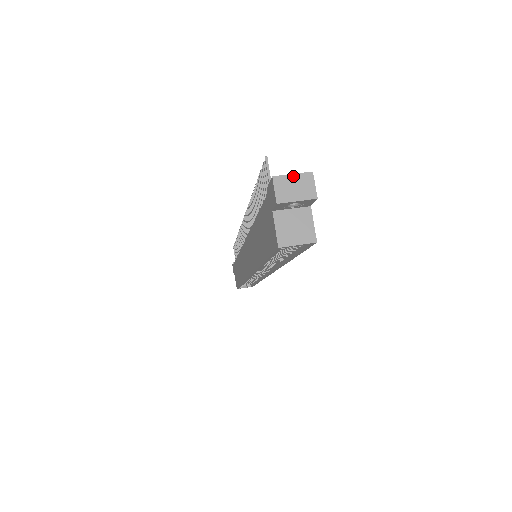
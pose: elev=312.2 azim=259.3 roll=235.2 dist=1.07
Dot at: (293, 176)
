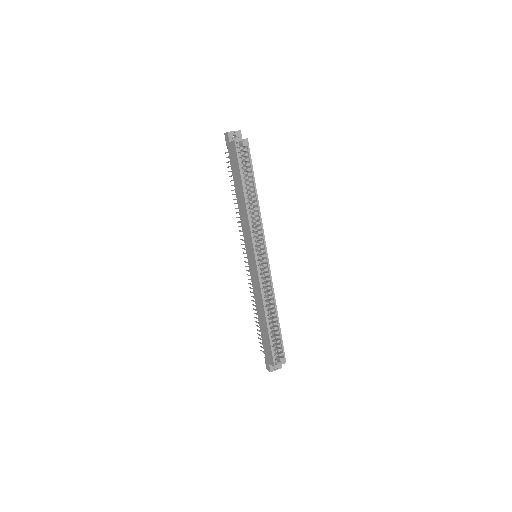
Dot at: occluded
